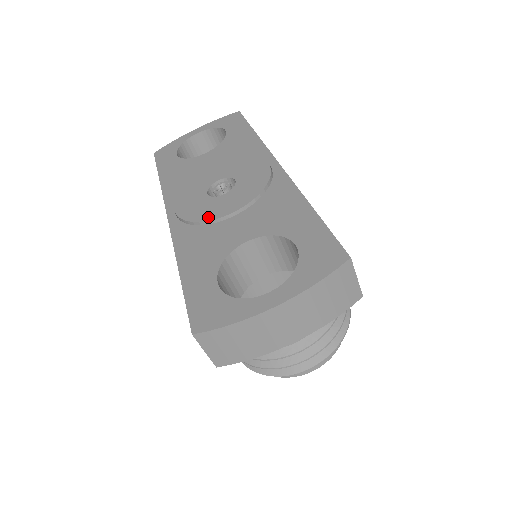
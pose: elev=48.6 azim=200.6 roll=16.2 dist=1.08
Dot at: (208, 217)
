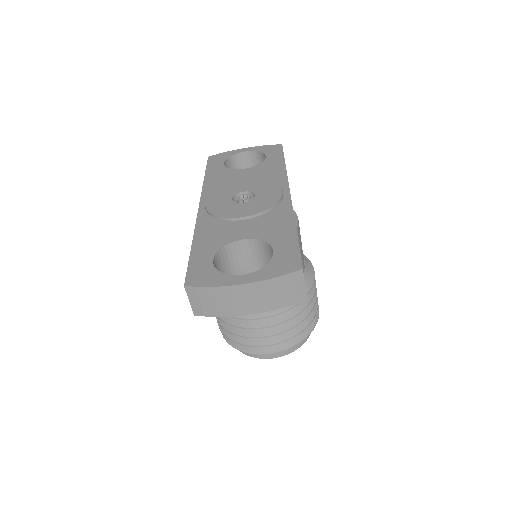
Dot at: (225, 215)
